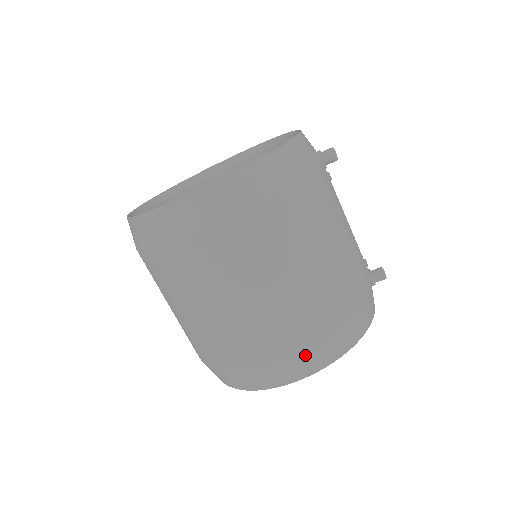
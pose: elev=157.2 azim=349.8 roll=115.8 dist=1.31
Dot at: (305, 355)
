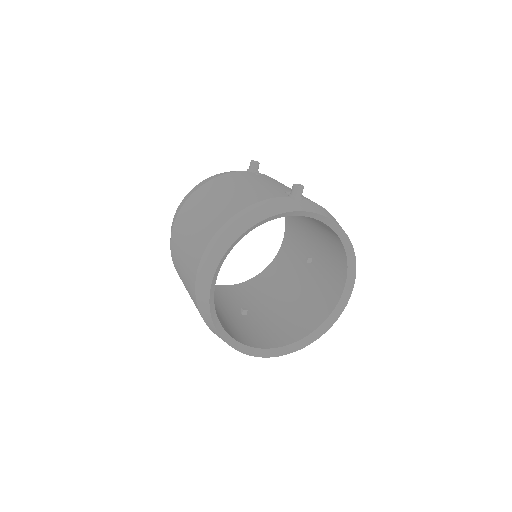
Dot at: (210, 250)
